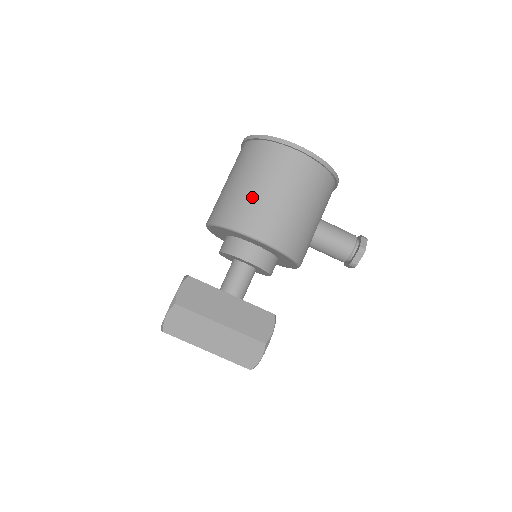
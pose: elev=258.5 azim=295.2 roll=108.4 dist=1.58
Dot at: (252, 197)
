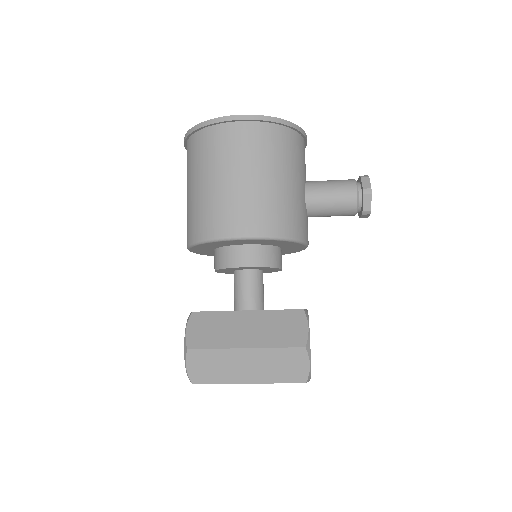
Dot at: (212, 196)
